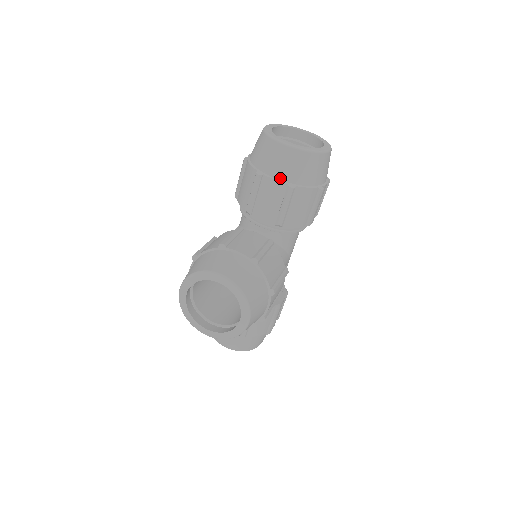
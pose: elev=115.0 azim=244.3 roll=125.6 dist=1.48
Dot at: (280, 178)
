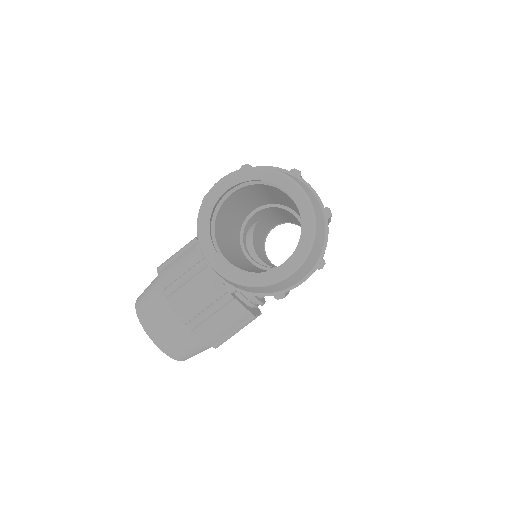
Dot at: occluded
